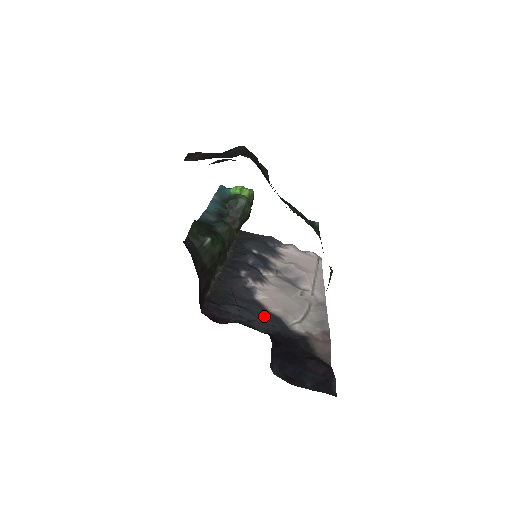
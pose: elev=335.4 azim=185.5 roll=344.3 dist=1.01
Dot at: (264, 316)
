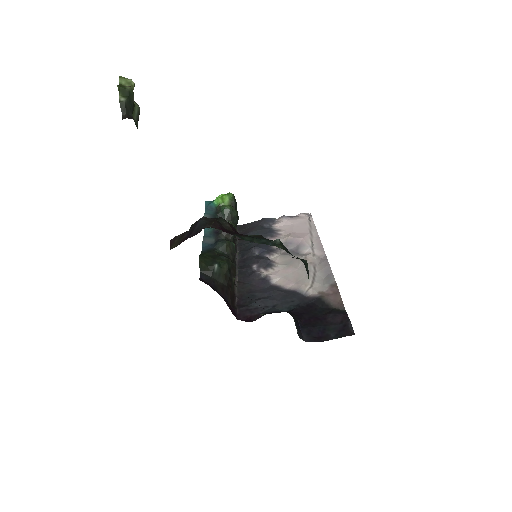
Dot at: (283, 296)
